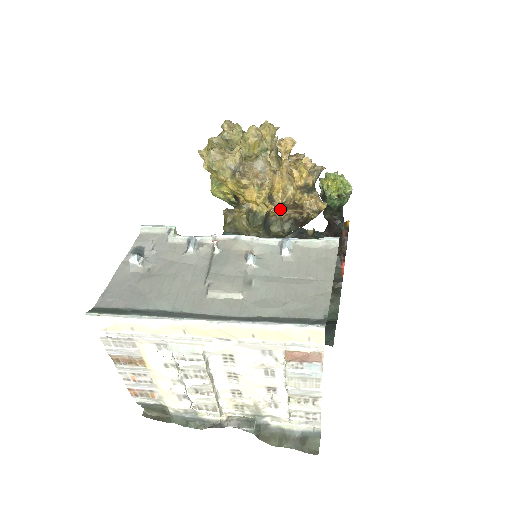
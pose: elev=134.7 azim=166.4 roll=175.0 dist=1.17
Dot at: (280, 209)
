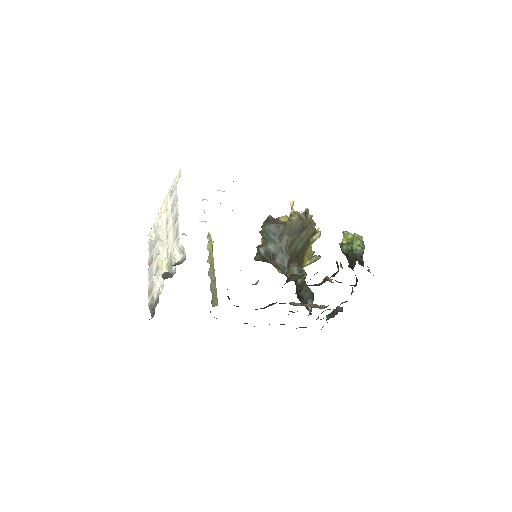
Dot at: occluded
